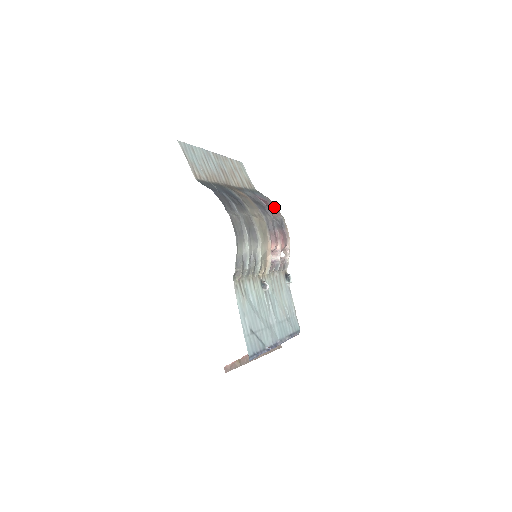
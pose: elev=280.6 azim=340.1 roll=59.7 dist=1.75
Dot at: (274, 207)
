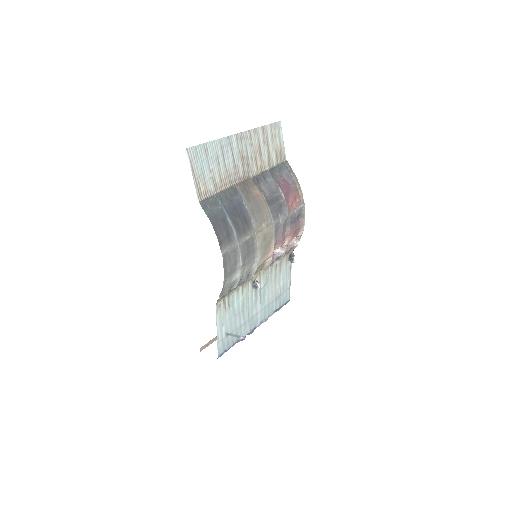
Dot at: (297, 193)
